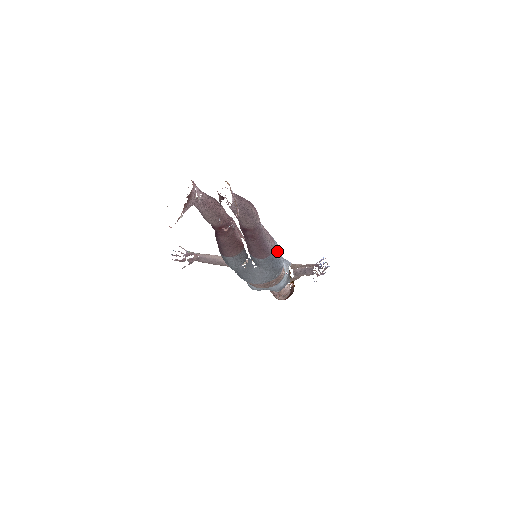
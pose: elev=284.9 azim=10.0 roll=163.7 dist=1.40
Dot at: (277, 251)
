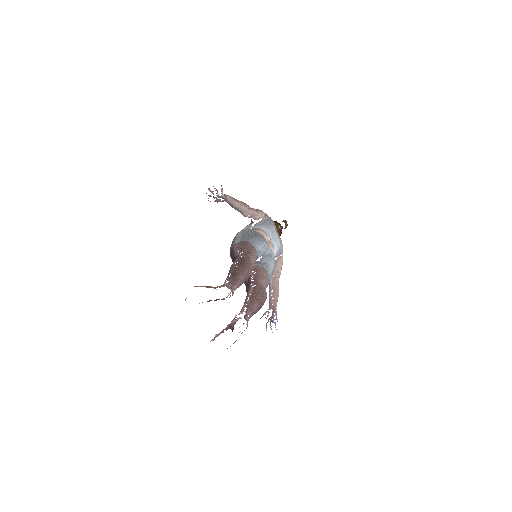
Dot at: occluded
